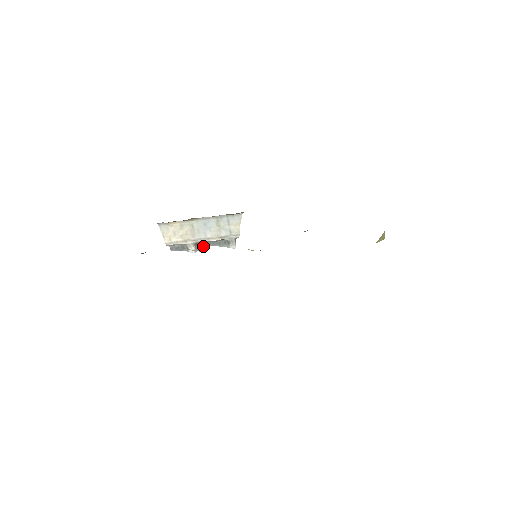
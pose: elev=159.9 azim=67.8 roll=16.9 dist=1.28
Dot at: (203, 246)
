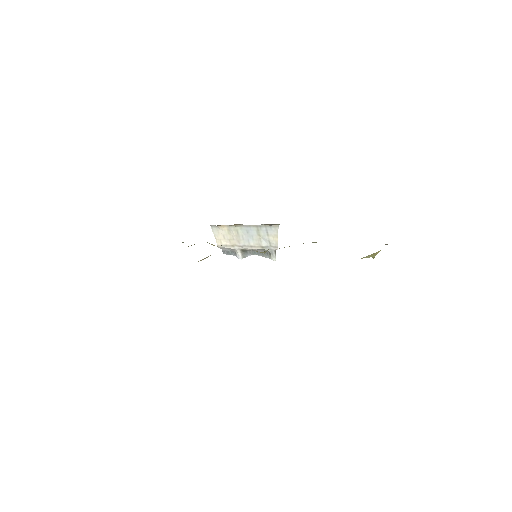
Dot at: (249, 254)
